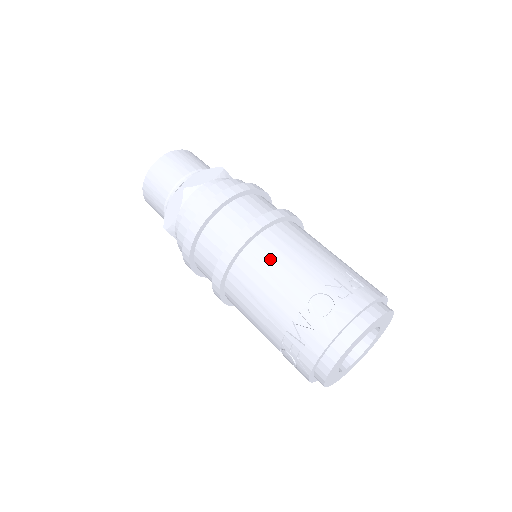
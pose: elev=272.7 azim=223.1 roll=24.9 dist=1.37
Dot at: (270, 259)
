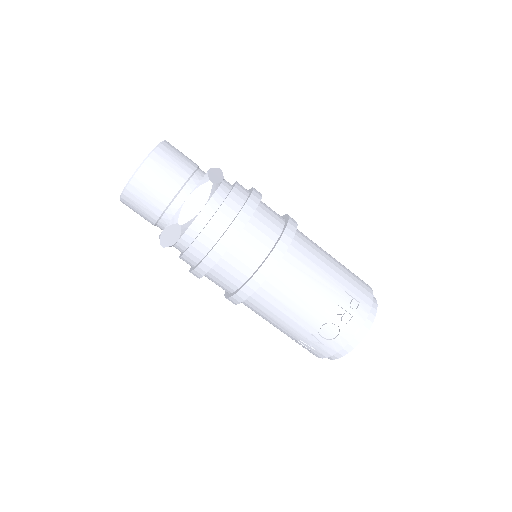
Dot at: (283, 296)
